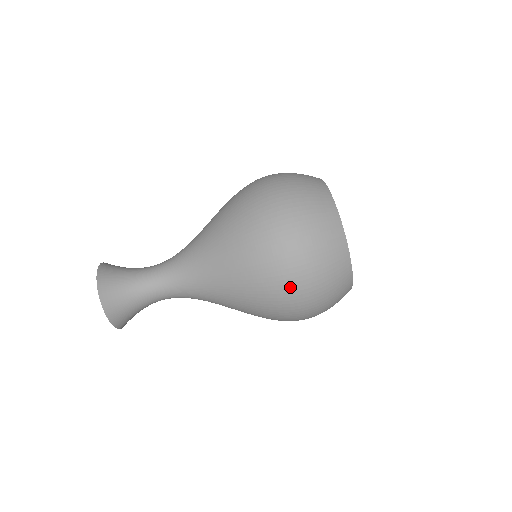
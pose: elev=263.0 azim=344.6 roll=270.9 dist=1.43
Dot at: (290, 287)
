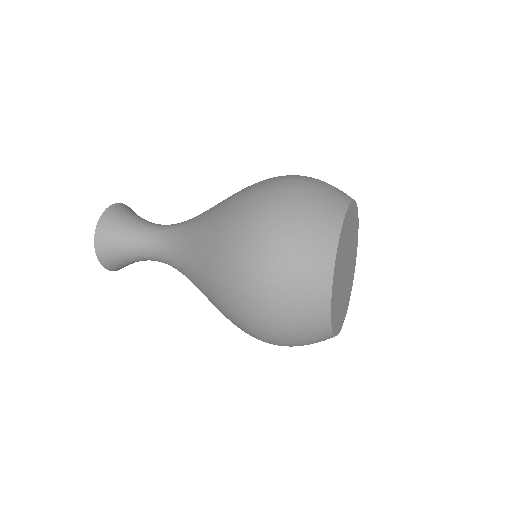
Dot at: occluded
